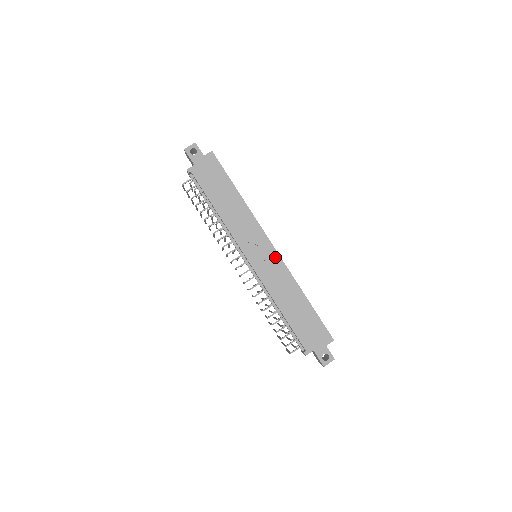
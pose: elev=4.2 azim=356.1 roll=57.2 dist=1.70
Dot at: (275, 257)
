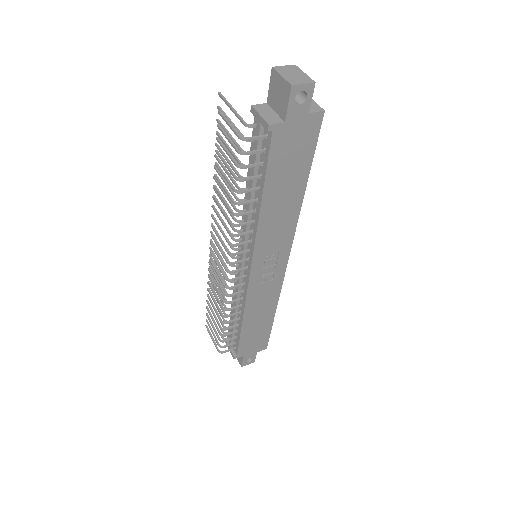
Dot at: (280, 274)
